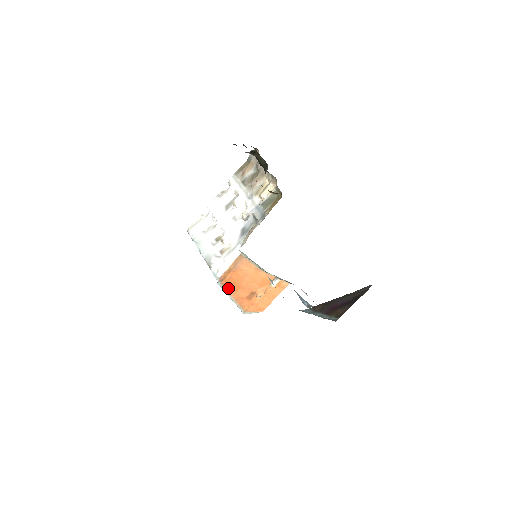
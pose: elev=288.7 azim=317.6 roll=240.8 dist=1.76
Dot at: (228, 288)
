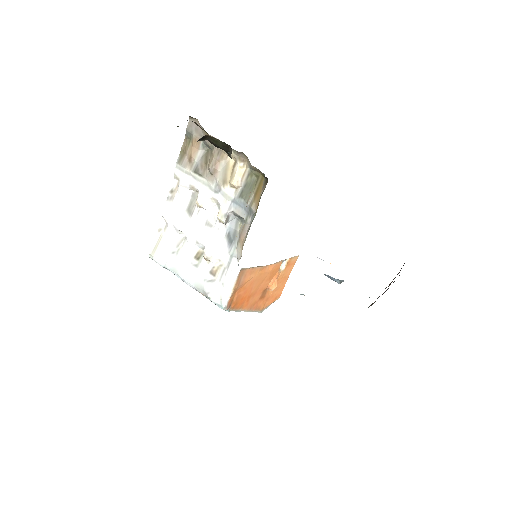
Dot at: (238, 306)
